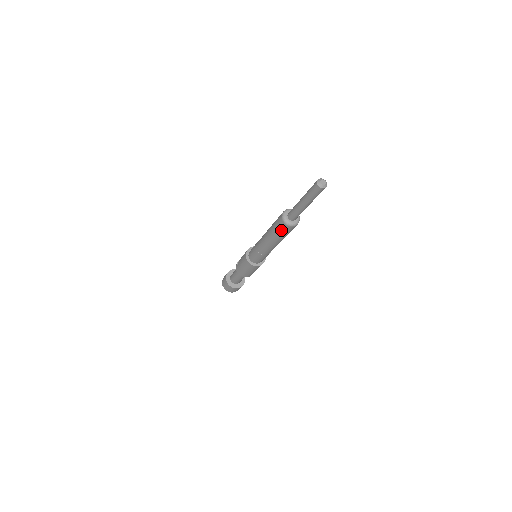
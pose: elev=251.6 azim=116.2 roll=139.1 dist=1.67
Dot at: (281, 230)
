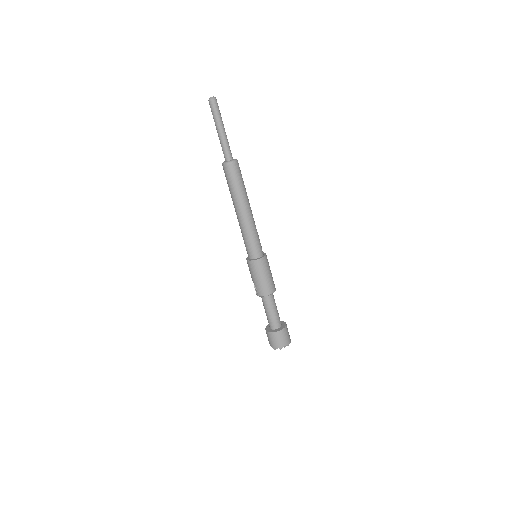
Dot at: (235, 176)
